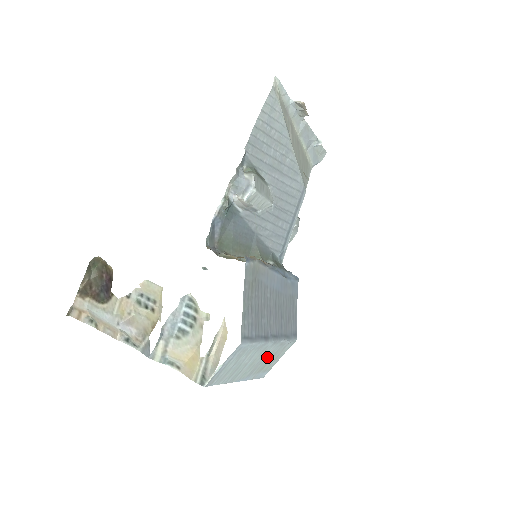
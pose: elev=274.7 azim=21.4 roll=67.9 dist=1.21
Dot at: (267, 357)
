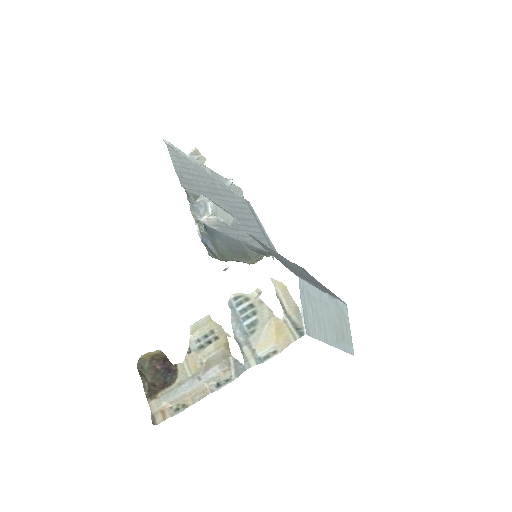
Dot at: (336, 319)
